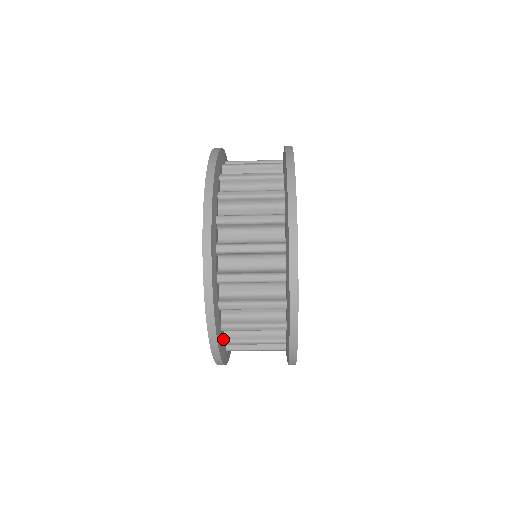
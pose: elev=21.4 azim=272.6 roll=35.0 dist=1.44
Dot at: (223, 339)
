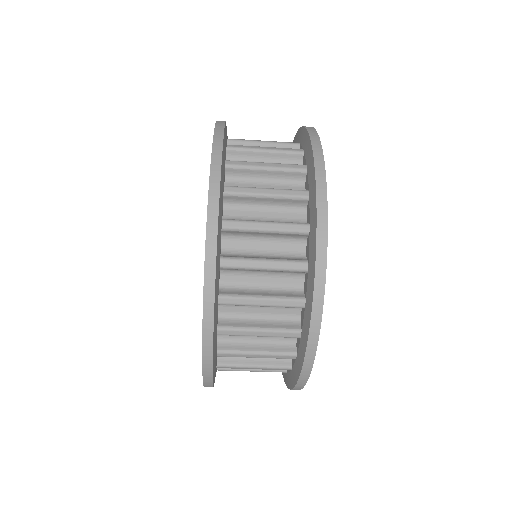
Dot at: occluded
